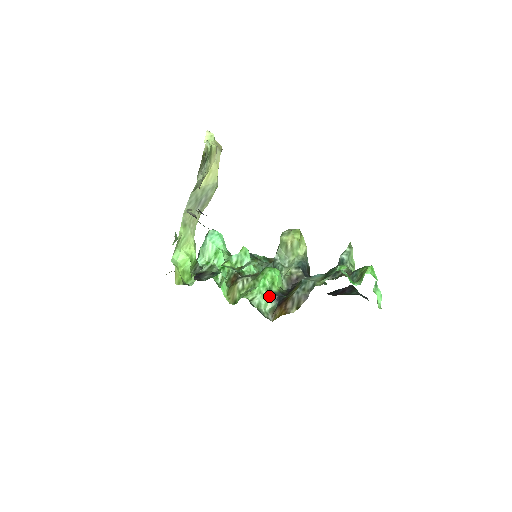
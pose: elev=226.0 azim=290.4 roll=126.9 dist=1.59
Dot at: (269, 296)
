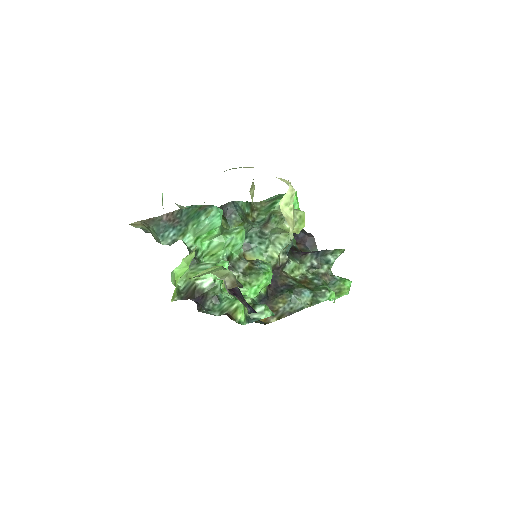
Dot at: (255, 298)
